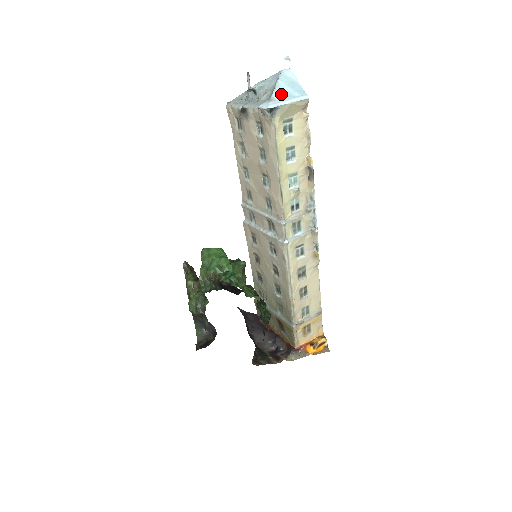
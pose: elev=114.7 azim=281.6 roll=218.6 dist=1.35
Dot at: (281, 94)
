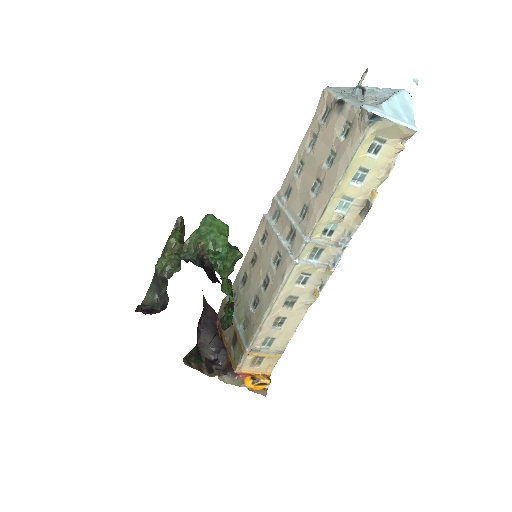
Dot at: (391, 109)
